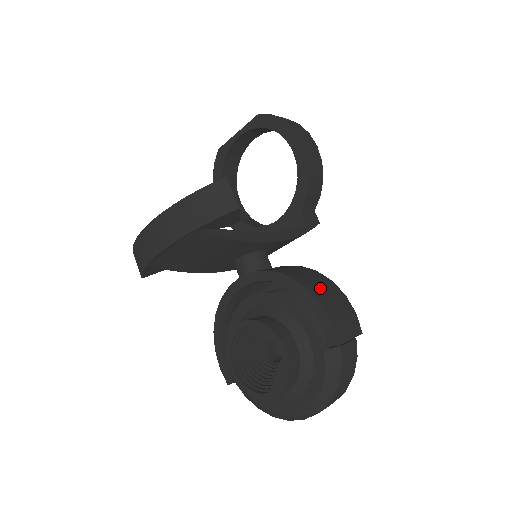
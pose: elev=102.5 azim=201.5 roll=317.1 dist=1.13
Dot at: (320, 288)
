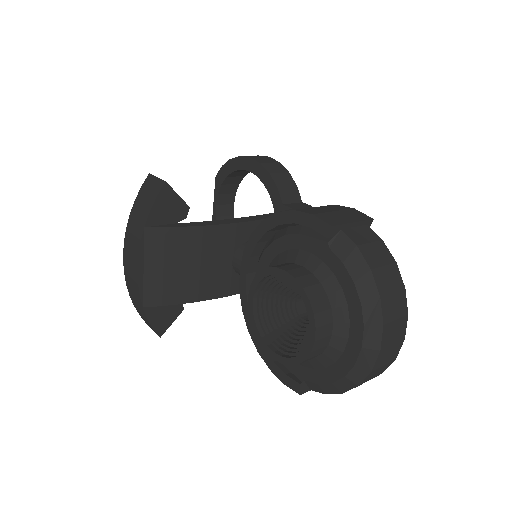
Dot at: occluded
